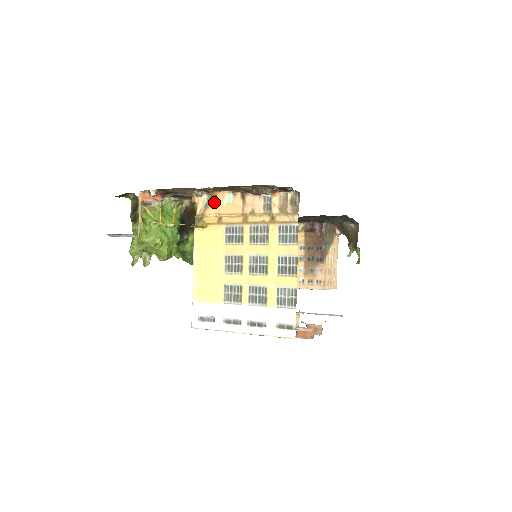
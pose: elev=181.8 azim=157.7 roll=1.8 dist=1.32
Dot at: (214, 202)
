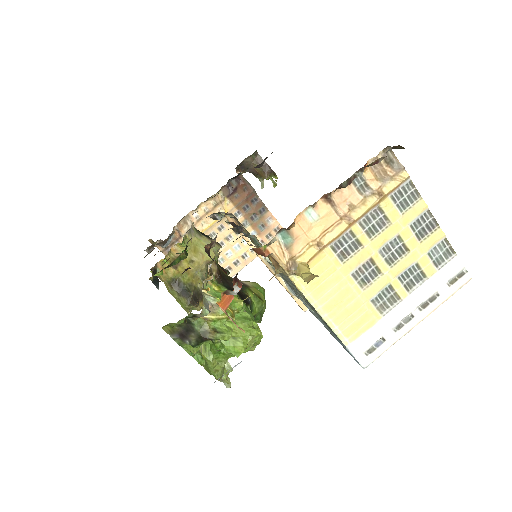
Dot at: (295, 234)
